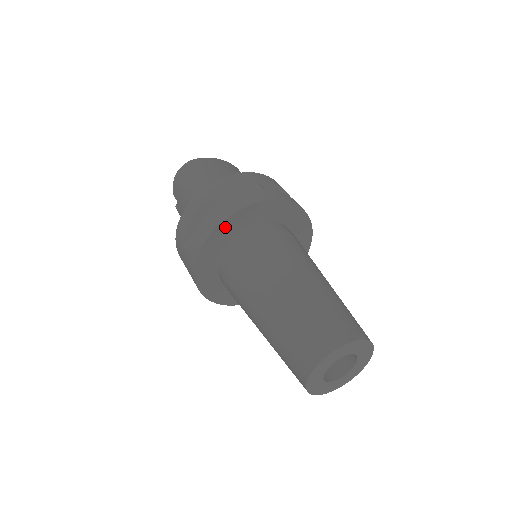
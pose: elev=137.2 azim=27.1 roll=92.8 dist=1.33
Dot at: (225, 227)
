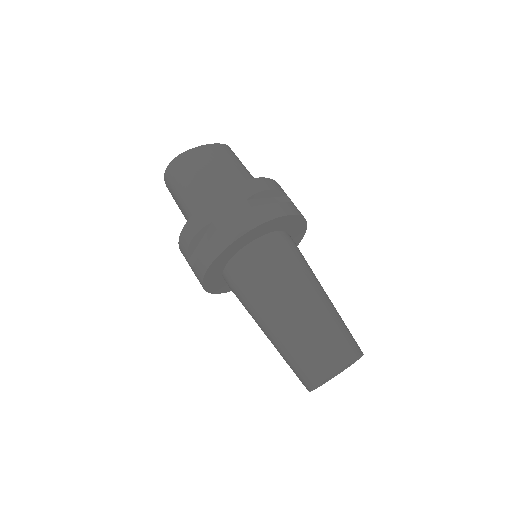
Dot at: (223, 256)
